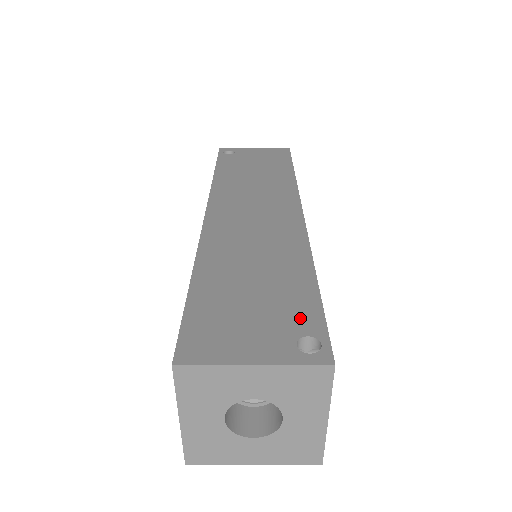
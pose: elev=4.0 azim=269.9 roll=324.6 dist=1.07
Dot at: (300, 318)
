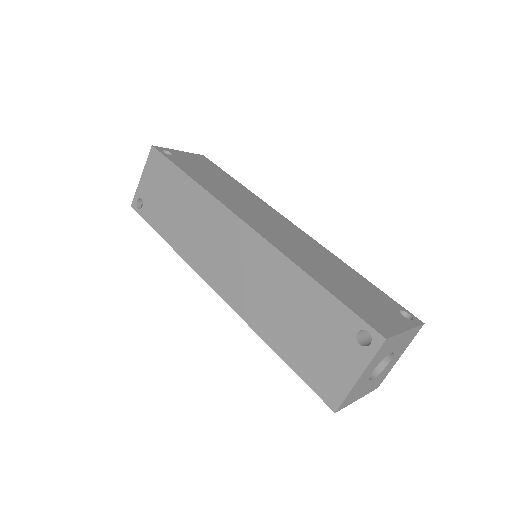
Dot at: (386, 300)
